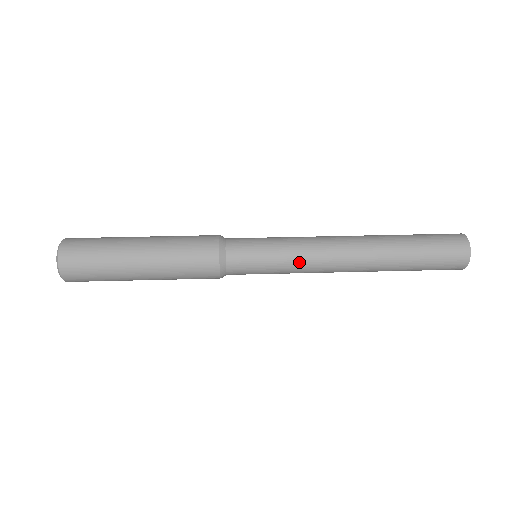
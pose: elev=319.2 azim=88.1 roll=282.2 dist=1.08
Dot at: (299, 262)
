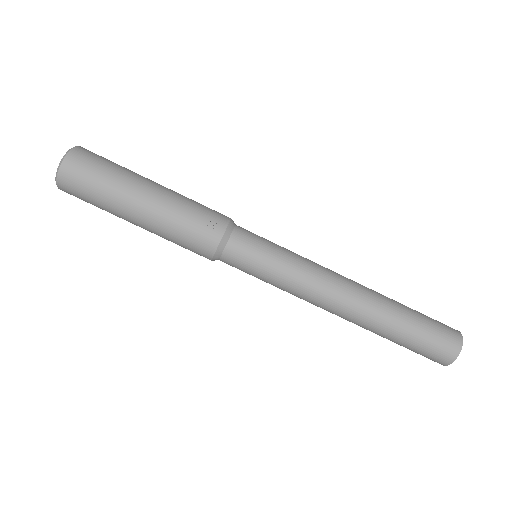
Dot at: occluded
